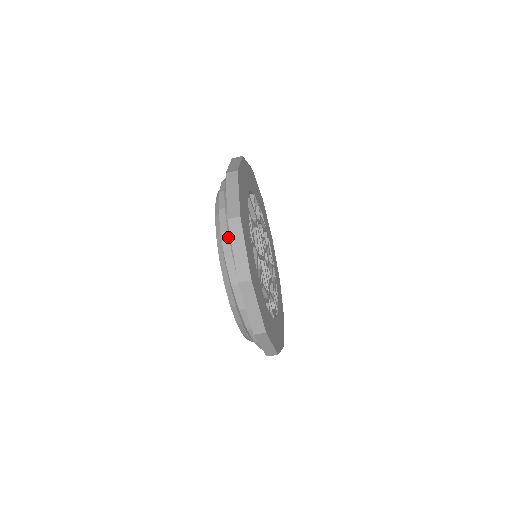
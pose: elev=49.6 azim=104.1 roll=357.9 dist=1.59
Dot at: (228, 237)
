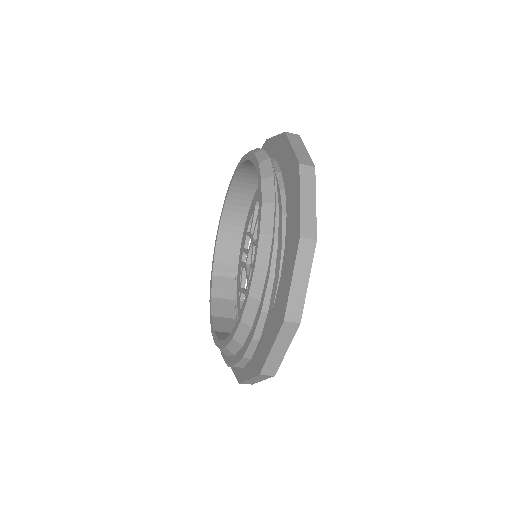
Dot at: occluded
